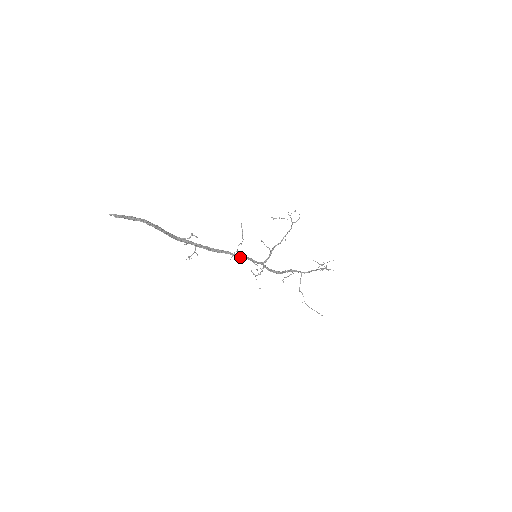
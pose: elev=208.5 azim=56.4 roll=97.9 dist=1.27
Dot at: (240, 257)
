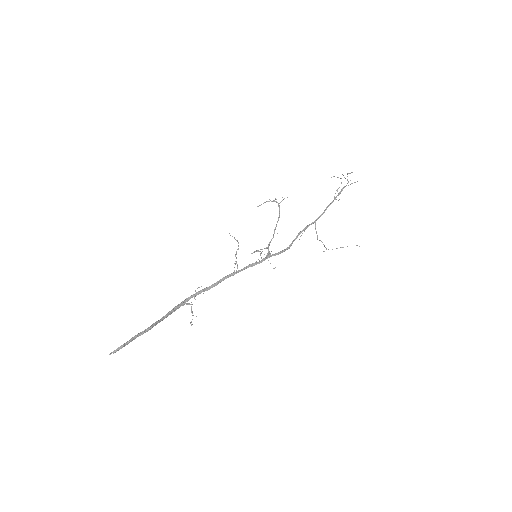
Dot at: (240, 271)
